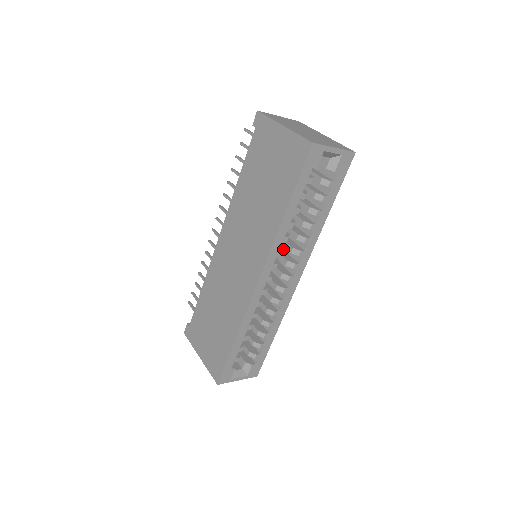
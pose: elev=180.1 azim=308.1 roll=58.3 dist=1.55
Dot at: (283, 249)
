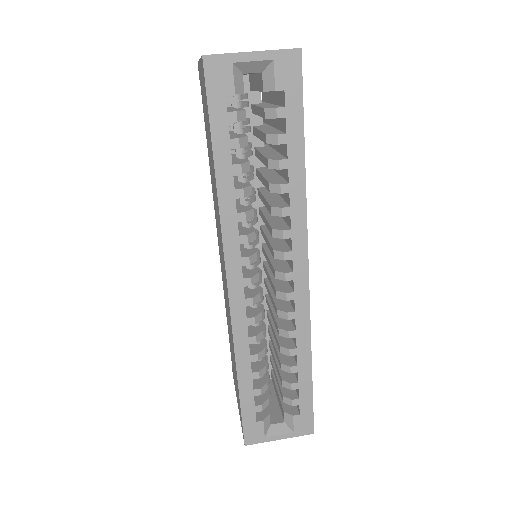
Dot at: (249, 233)
